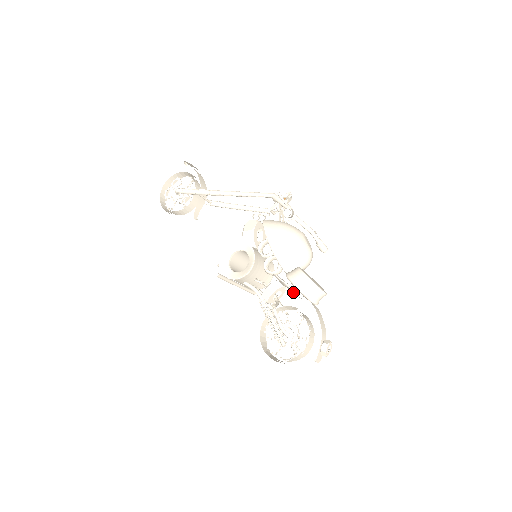
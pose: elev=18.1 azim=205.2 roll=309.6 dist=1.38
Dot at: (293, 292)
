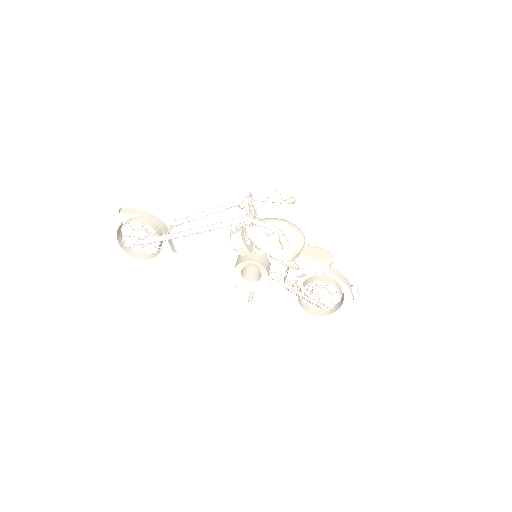
Dot at: occluded
